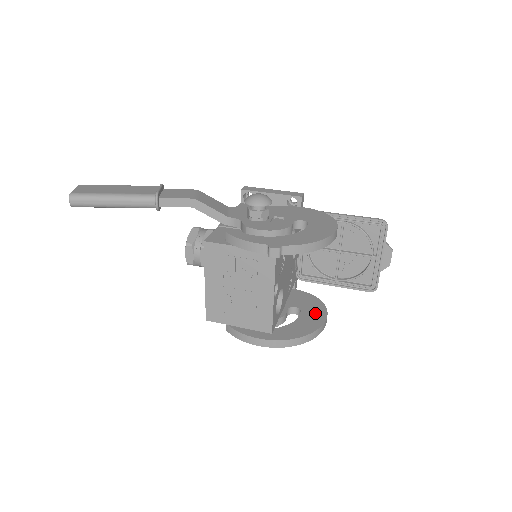
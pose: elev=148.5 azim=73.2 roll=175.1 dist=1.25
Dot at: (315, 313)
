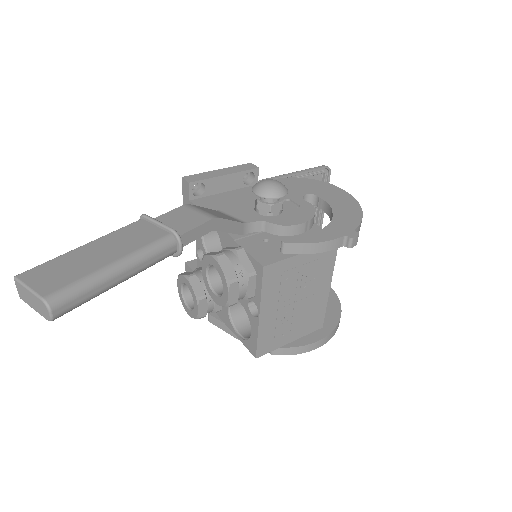
Dot at: occluded
